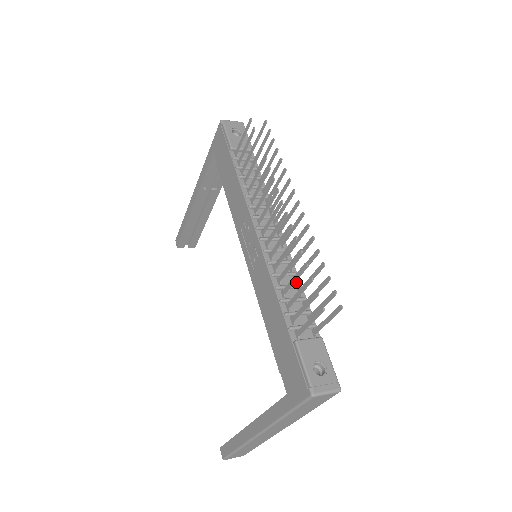
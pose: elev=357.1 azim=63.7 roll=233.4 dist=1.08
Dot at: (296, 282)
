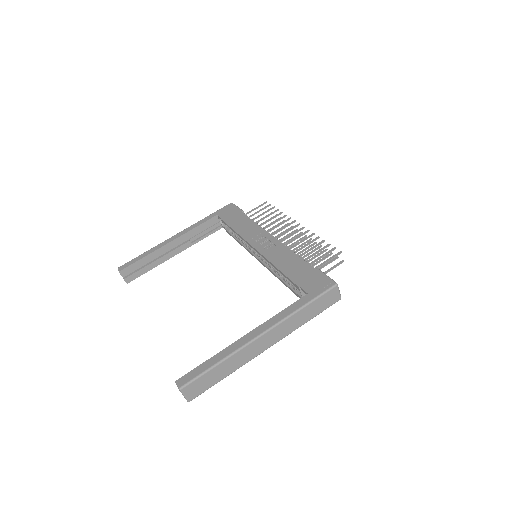
Dot at: occluded
